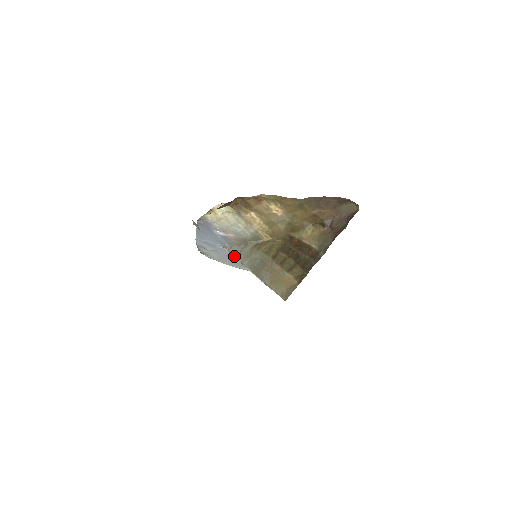
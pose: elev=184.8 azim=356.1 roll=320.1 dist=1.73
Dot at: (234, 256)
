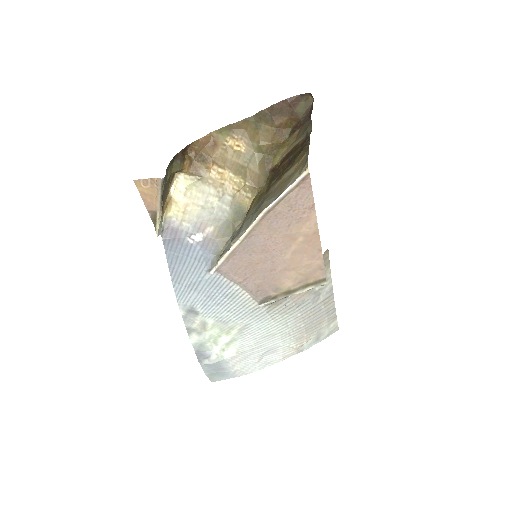
Dot at: (228, 250)
